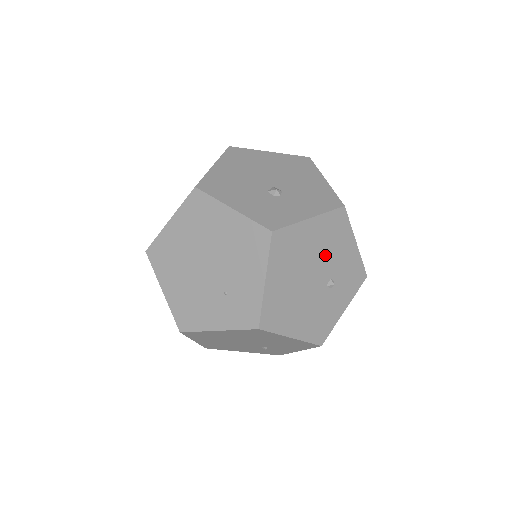
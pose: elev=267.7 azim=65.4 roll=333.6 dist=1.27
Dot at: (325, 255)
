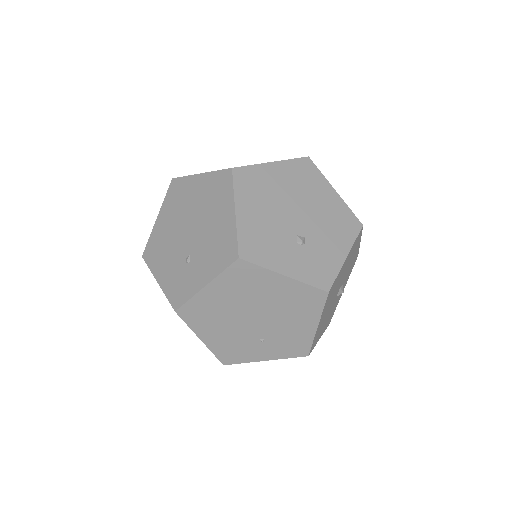
Dot at: (319, 221)
